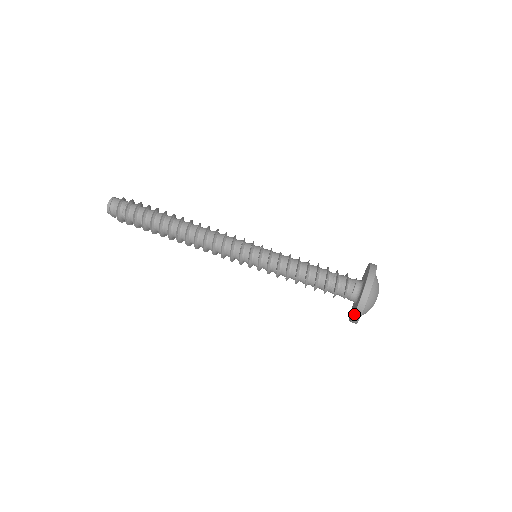
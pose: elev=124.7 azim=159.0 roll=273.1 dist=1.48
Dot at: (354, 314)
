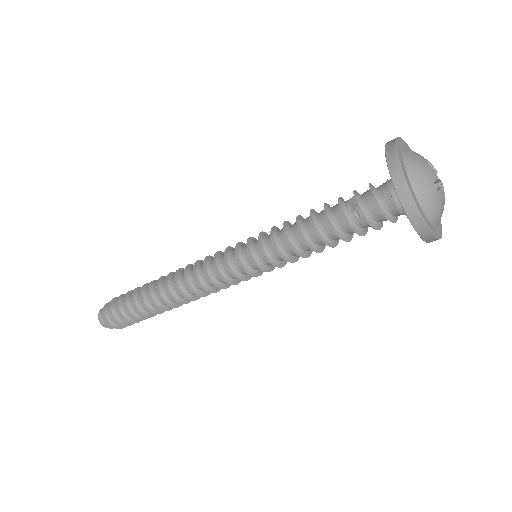
Dot at: occluded
